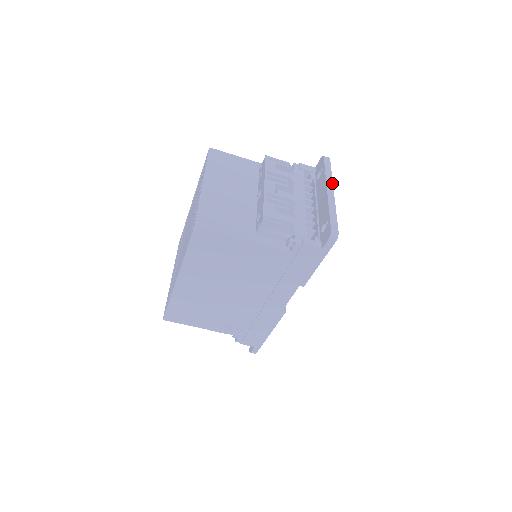
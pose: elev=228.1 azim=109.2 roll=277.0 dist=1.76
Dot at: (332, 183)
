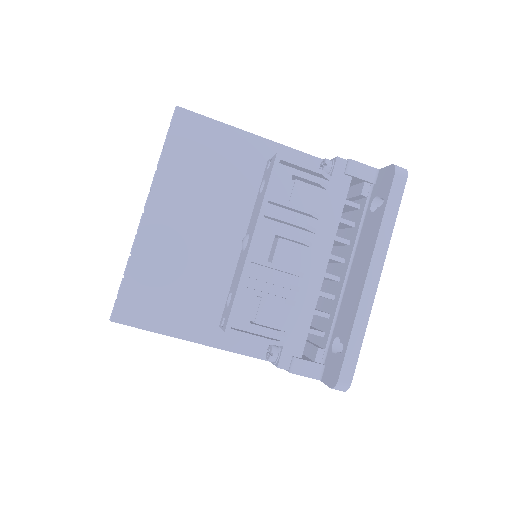
Dot at: (385, 253)
